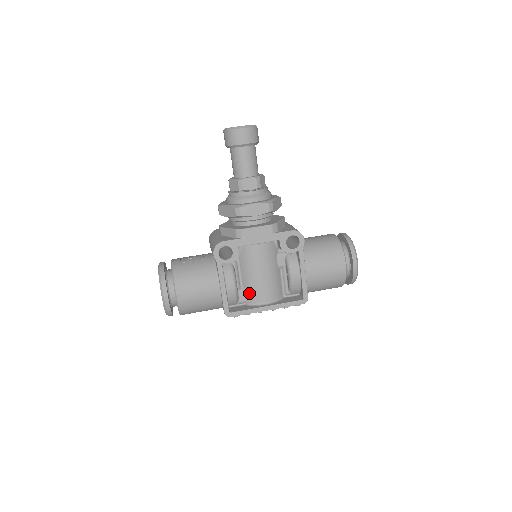
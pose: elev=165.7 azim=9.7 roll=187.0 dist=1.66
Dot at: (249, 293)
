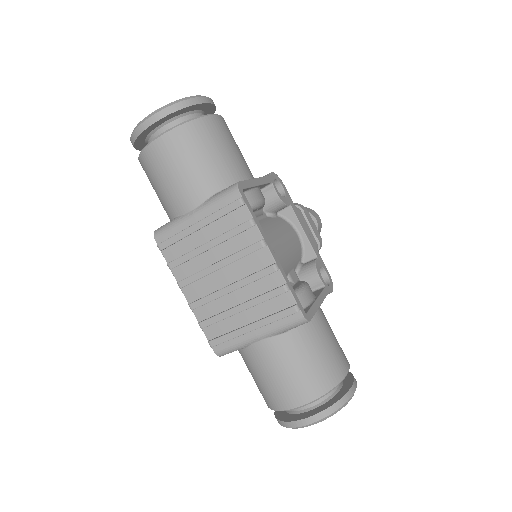
Dot at: occluded
